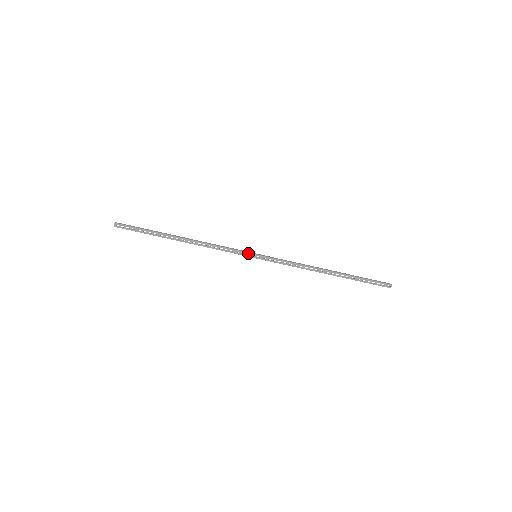
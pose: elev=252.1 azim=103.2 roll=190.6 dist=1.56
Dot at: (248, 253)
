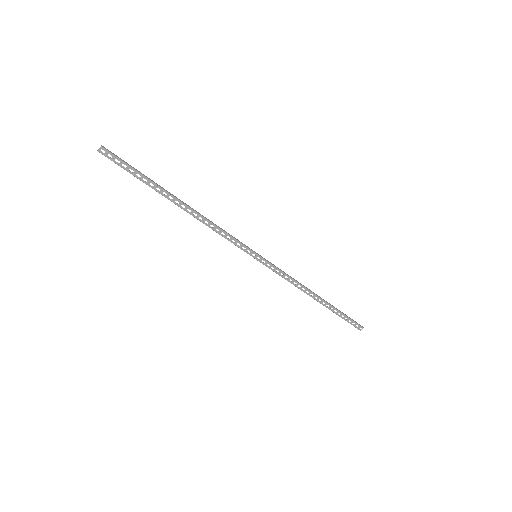
Dot at: (250, 250)
